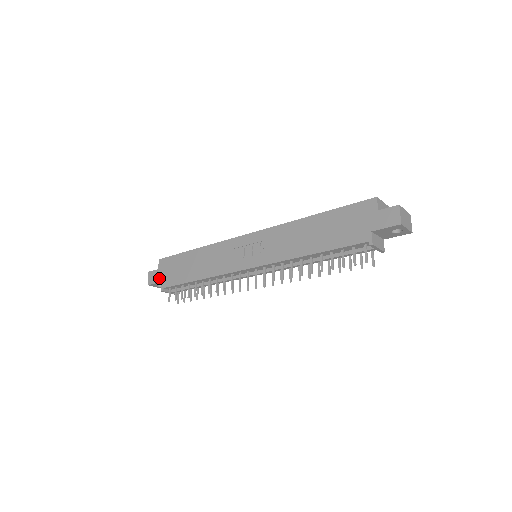
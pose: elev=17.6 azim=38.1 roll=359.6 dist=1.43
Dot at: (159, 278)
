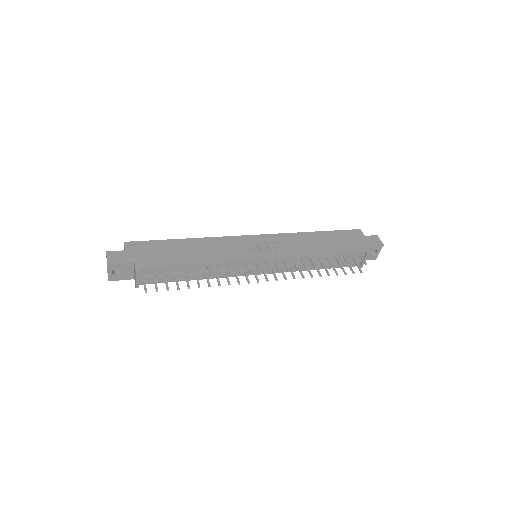
Dot at: (129, 258)
